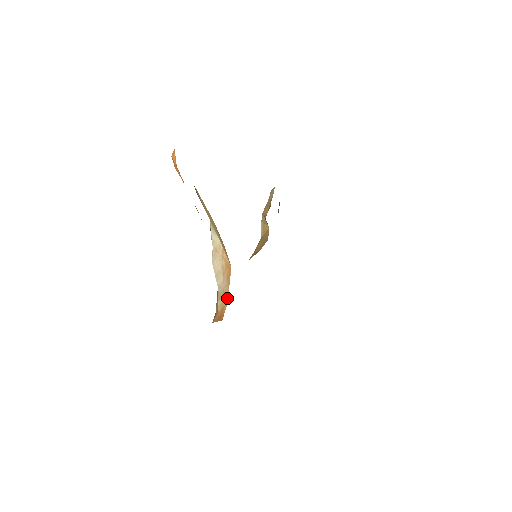
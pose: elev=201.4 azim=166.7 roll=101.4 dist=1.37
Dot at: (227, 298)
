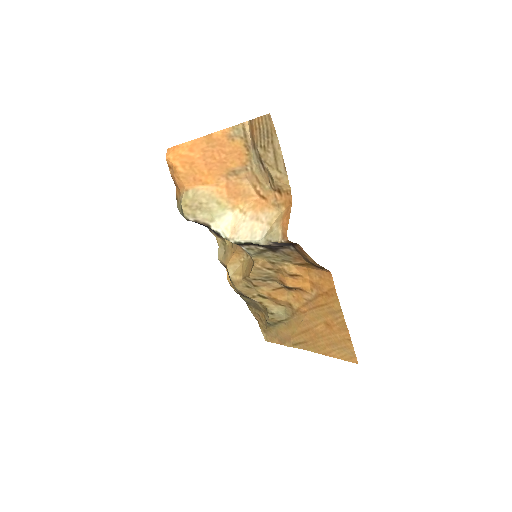
Dot at: (277, 212)
